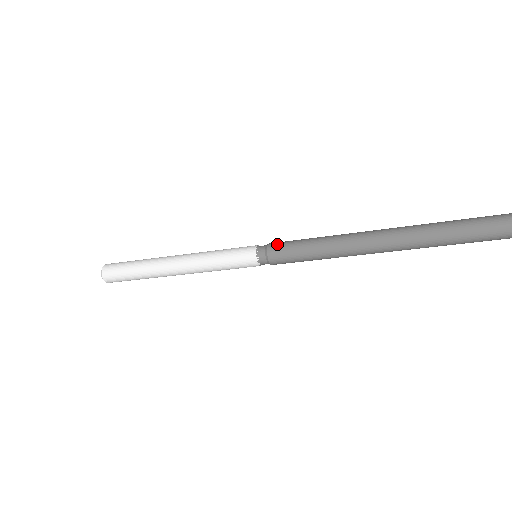
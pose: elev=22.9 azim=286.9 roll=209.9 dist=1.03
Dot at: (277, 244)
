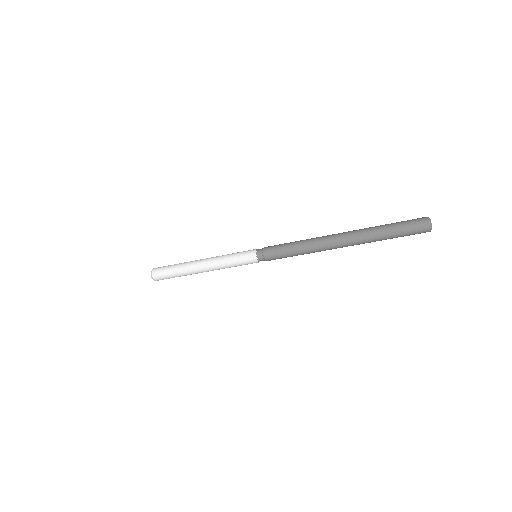
Dot at: occluded
